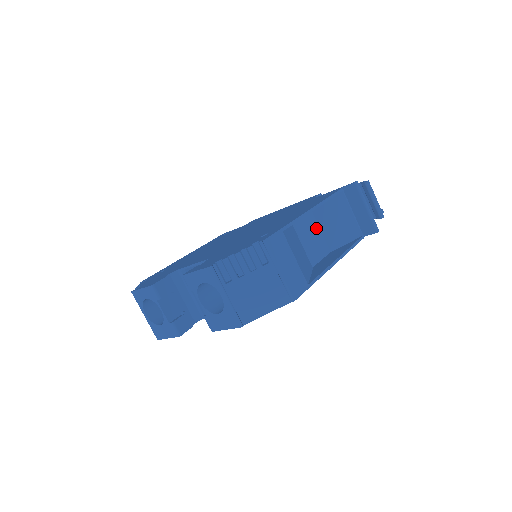
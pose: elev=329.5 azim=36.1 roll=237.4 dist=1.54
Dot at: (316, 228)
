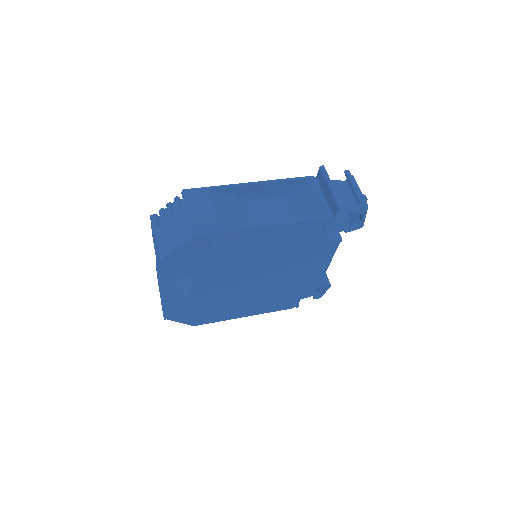
Dot at: (284, 212)
